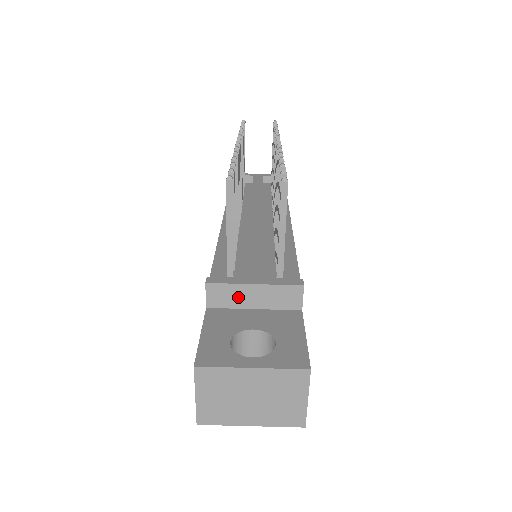
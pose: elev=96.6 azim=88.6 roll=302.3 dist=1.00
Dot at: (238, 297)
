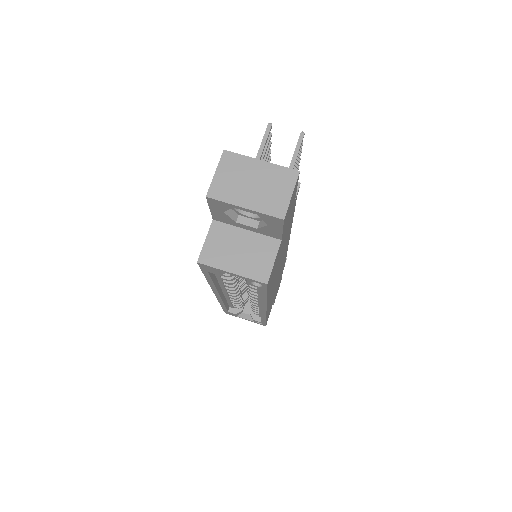
Dot at: occluded
